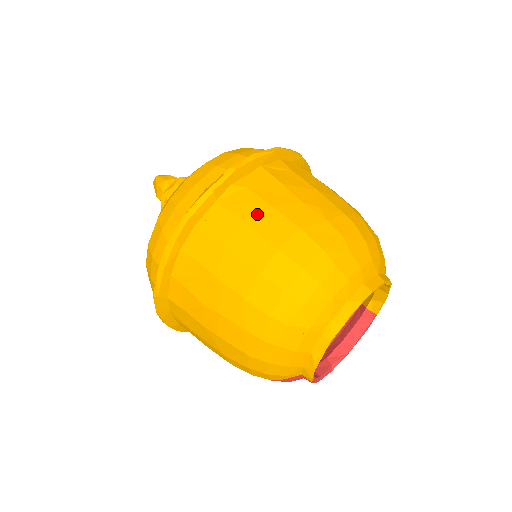
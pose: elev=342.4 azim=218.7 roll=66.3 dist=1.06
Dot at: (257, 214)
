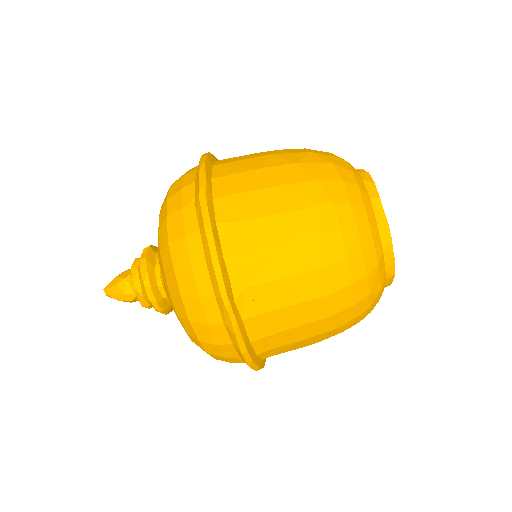
Dot at: (280, 296)
